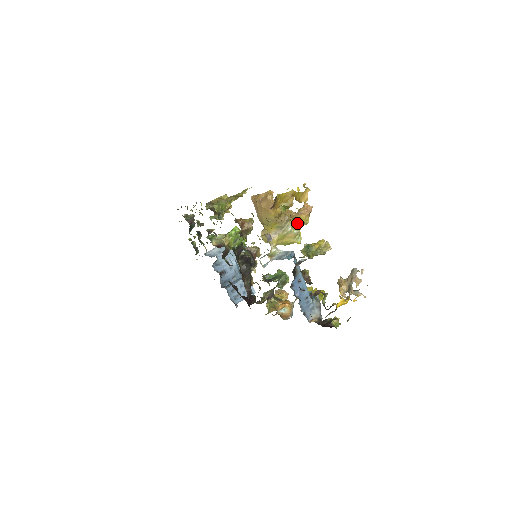
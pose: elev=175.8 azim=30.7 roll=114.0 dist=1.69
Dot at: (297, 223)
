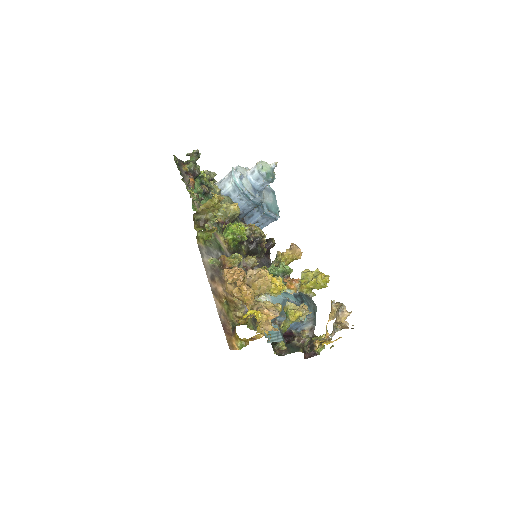
Dot at: (275, 292)
